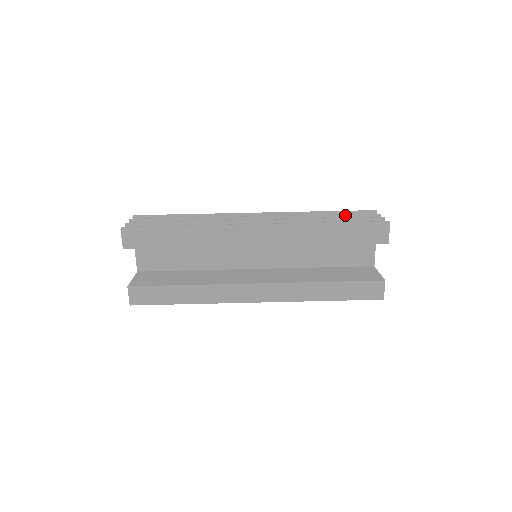
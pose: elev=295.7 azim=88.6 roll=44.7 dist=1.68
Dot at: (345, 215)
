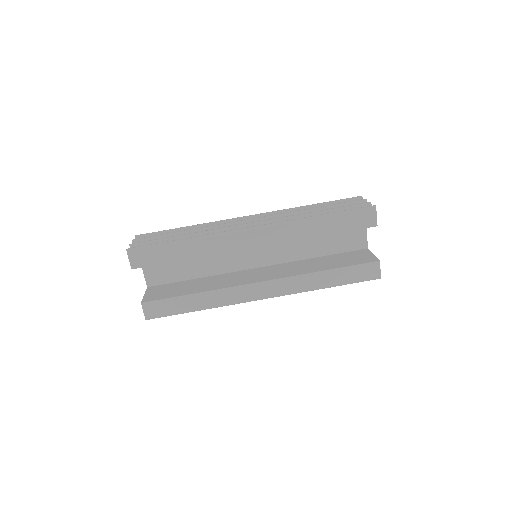
Dot at: (333, 205)
